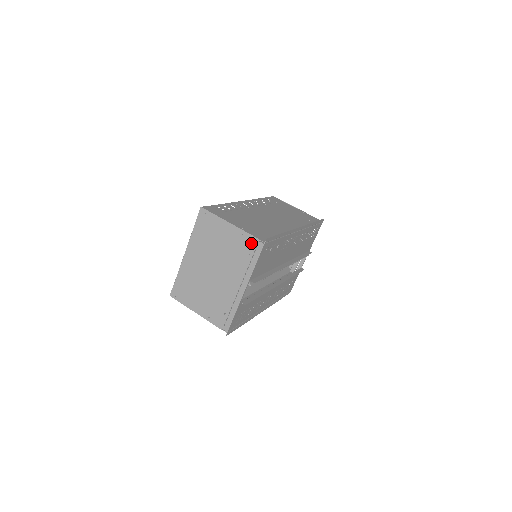
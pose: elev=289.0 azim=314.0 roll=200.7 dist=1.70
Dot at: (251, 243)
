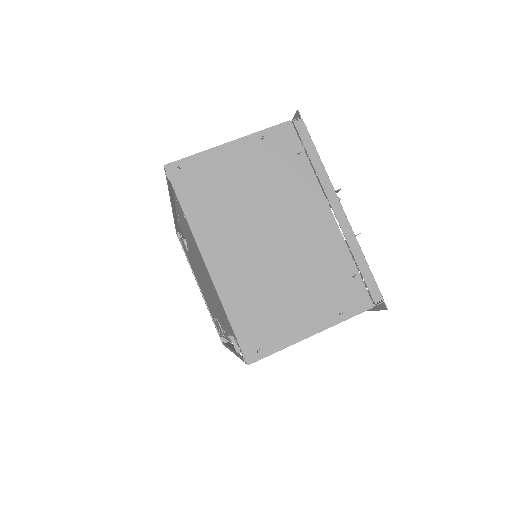
Dot at: (285, 136)
